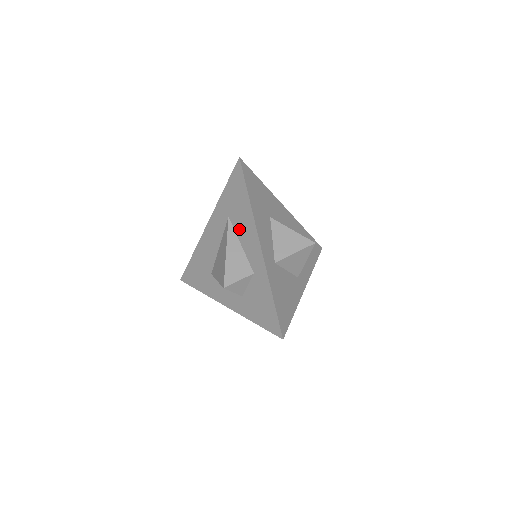
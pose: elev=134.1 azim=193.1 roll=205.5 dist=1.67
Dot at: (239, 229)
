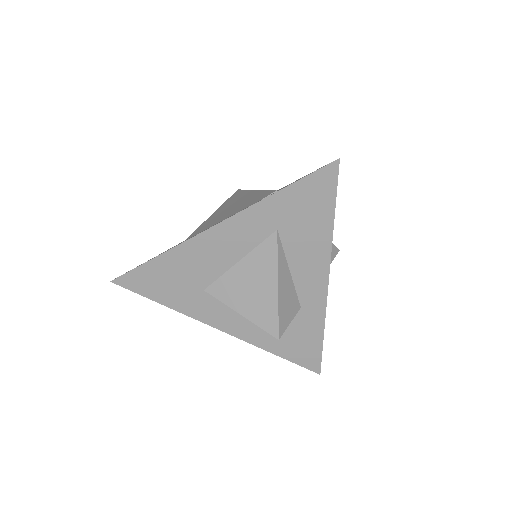
Dot at: (295, 252)
